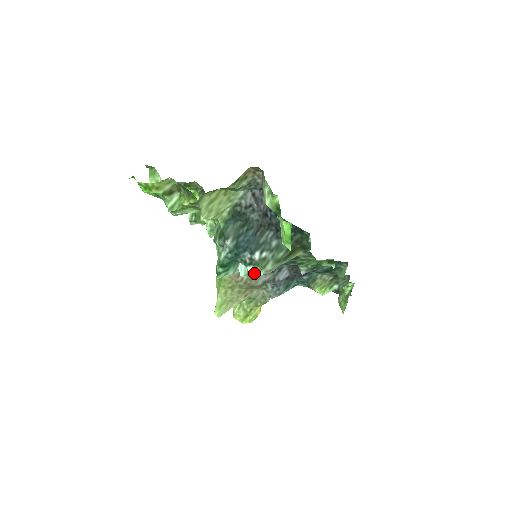
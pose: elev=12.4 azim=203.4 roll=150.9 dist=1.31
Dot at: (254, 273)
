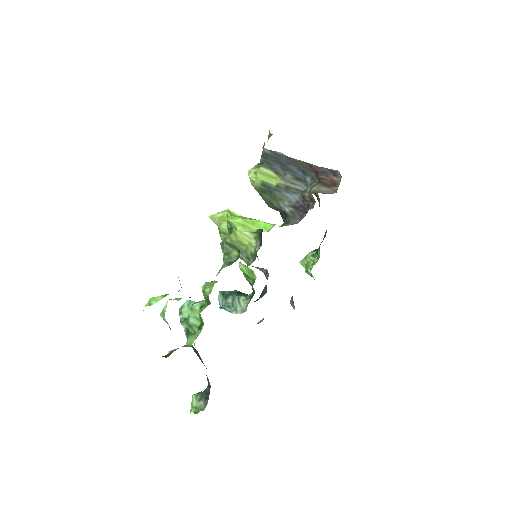
Dot at: occluded
